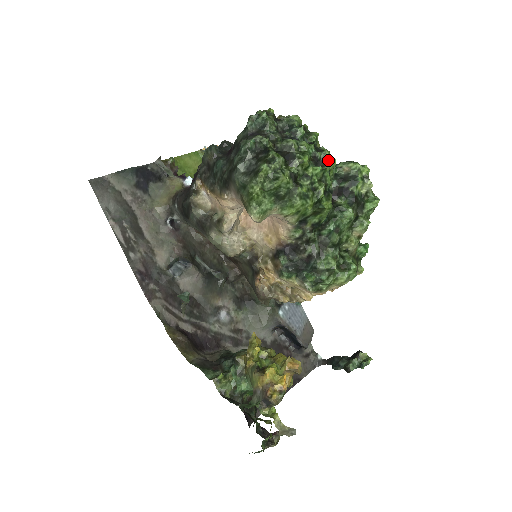
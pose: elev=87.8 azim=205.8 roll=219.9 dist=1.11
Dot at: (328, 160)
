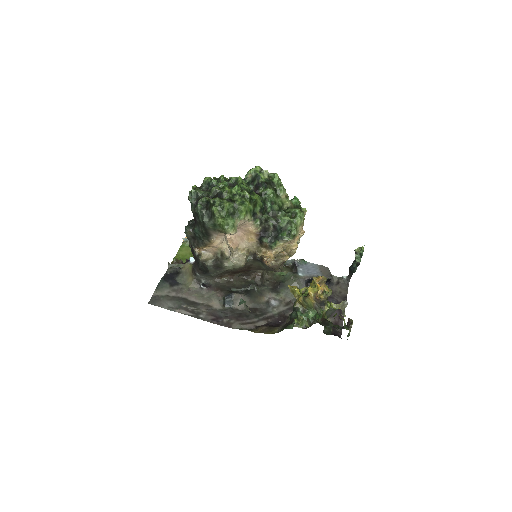
Dot at: (237, 180)
